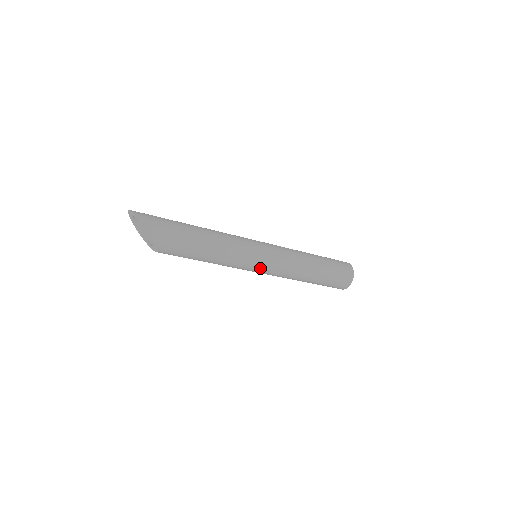
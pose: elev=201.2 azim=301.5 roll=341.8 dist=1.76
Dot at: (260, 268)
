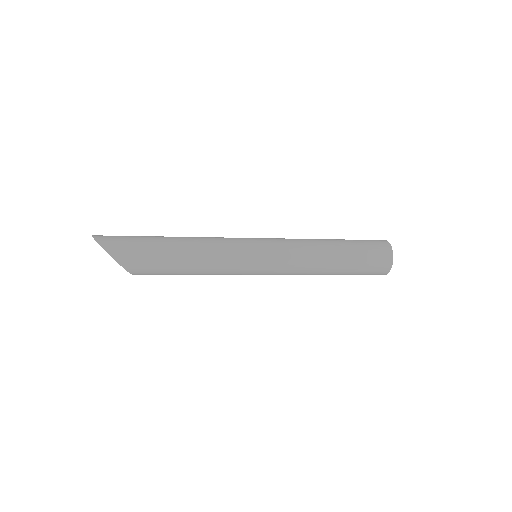
Dot at: (259, 271)
